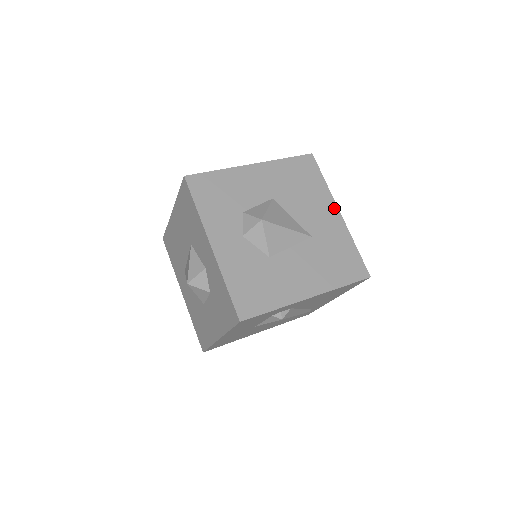
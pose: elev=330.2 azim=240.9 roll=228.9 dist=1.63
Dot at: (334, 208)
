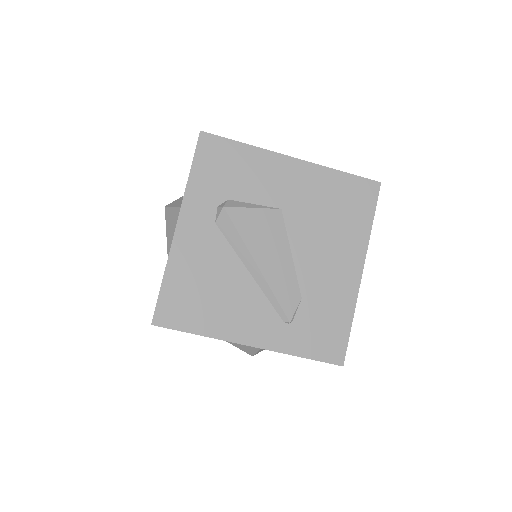
Dot at: occluded
